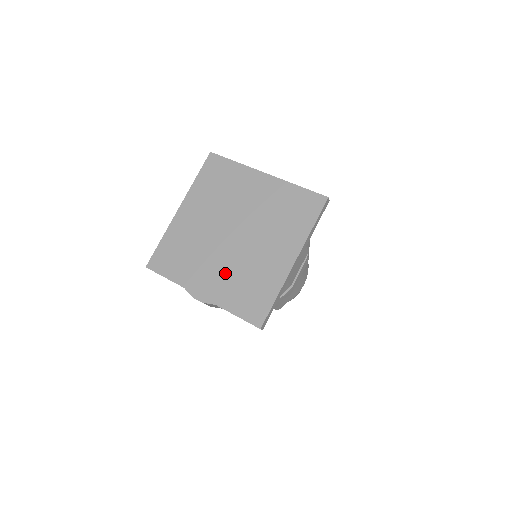
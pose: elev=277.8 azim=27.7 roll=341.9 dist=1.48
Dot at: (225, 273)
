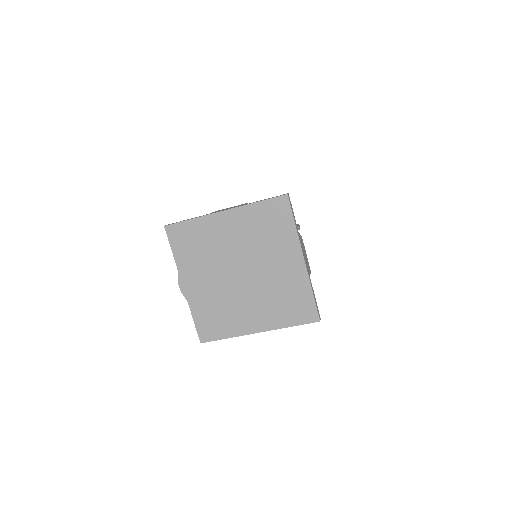
Dot at: (211, 291)
